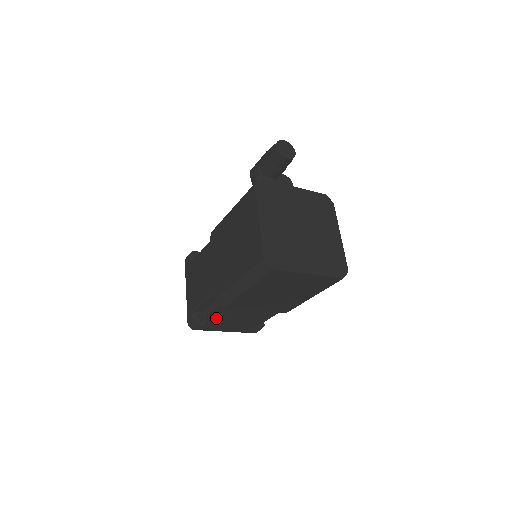
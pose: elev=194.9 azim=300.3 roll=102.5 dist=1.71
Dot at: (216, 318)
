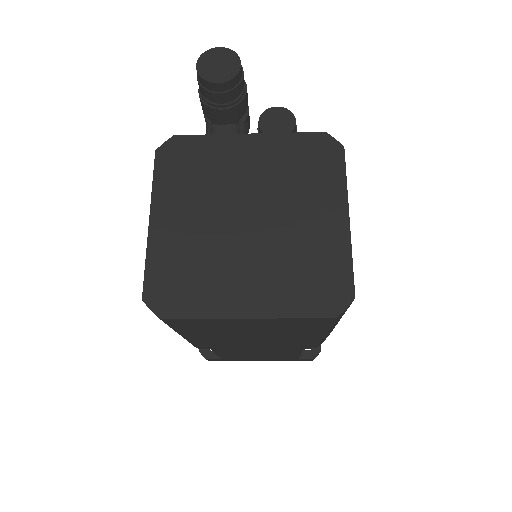
Dot at: (215, 353)
